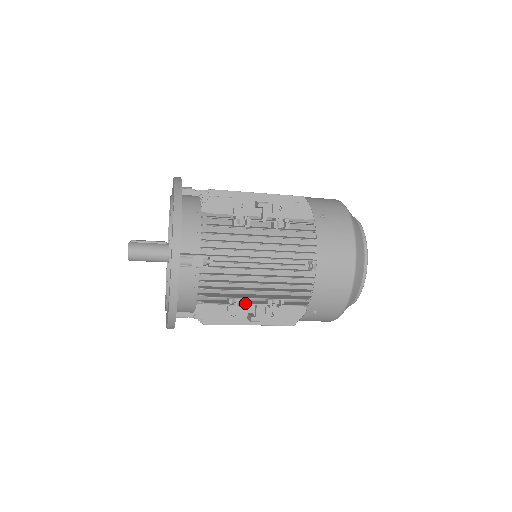
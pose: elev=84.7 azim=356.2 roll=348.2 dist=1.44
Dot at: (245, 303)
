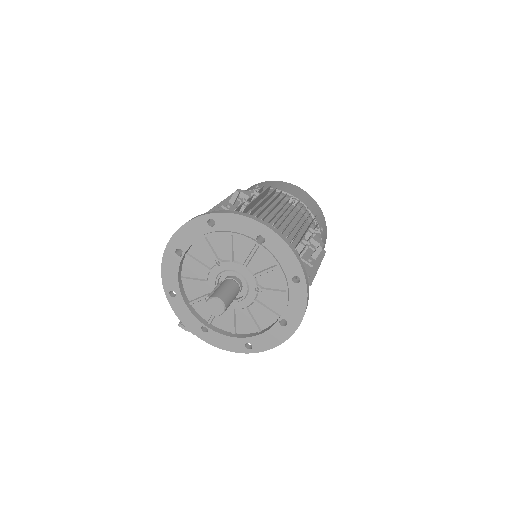
Dot at: (308, 241)
